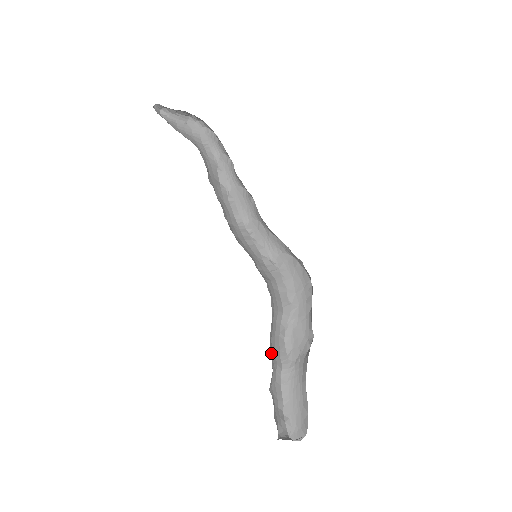
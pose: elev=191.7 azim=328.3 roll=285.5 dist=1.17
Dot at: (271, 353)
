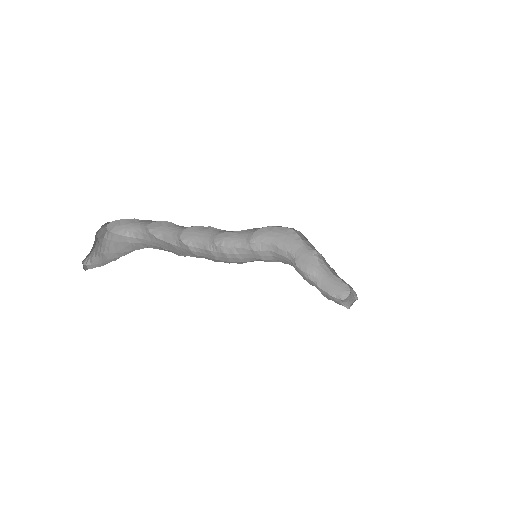
Dot at: occluded
